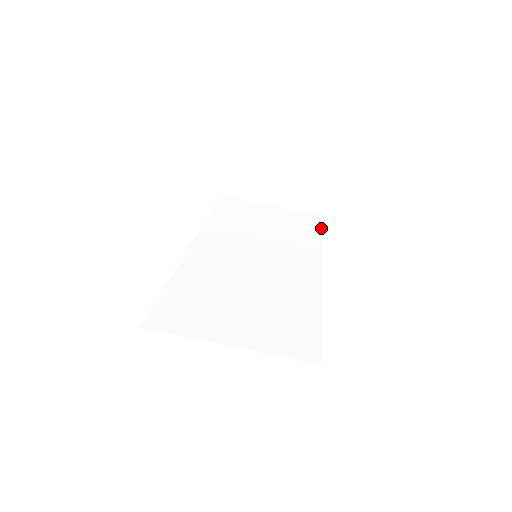
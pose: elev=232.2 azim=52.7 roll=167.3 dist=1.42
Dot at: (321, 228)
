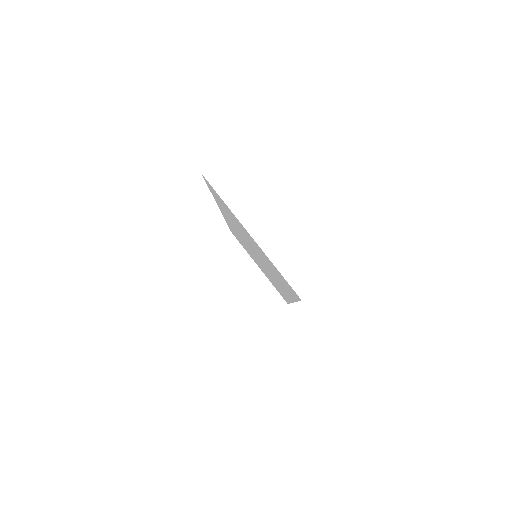
Dot at: occluded
